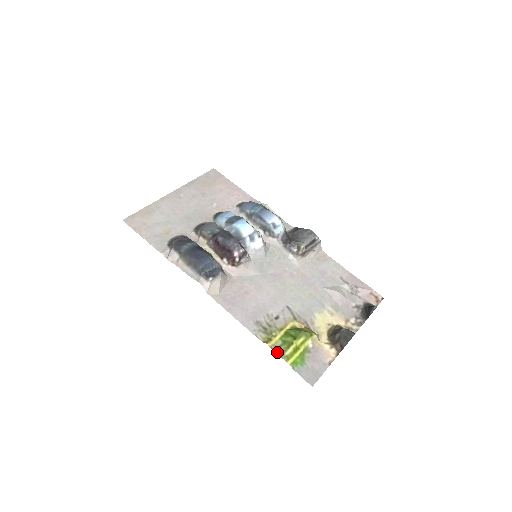
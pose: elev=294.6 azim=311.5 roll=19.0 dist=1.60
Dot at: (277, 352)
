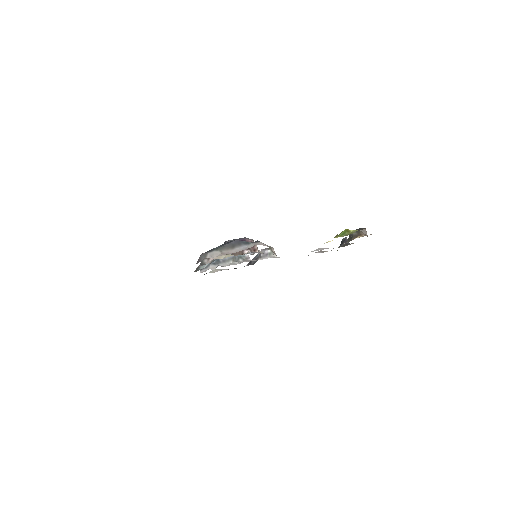
Dot at: (349, 234)
